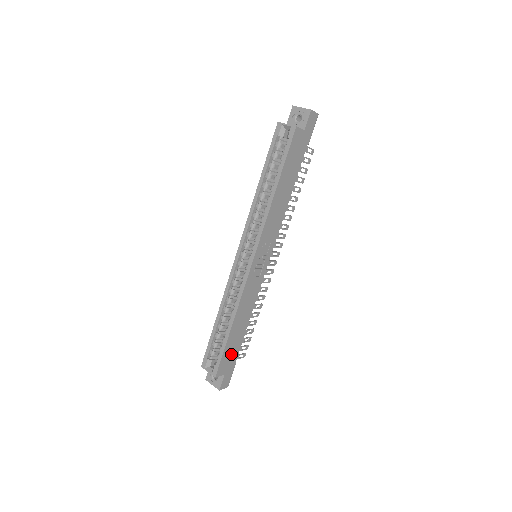
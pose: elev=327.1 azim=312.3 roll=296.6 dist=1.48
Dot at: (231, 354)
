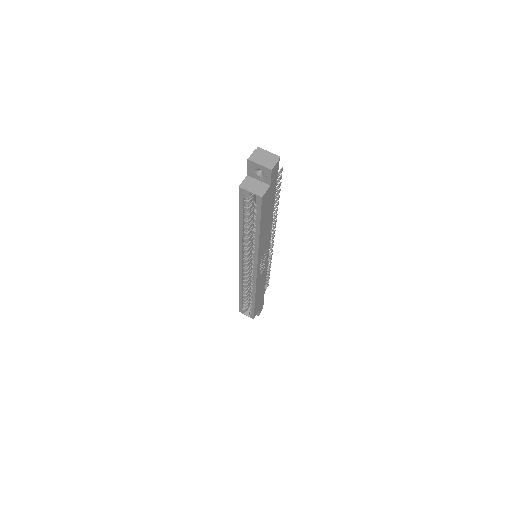
Dot at: (259, 303)
